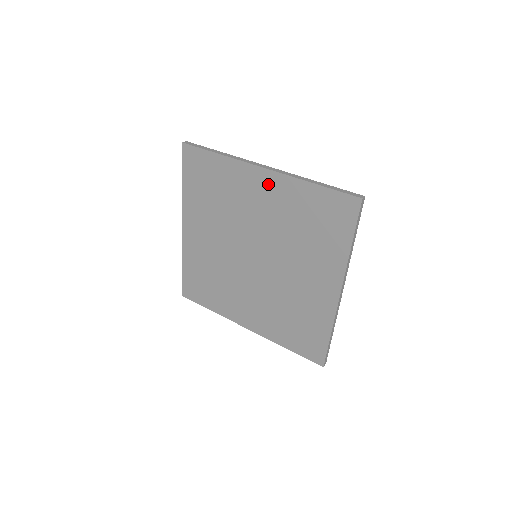
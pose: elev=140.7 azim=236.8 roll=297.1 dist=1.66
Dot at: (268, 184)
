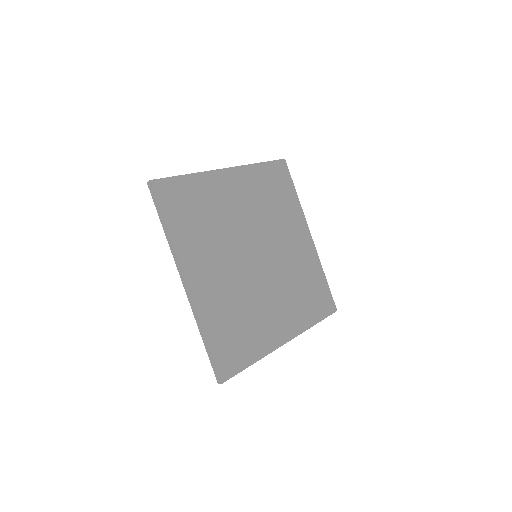
Dot at: occluded
